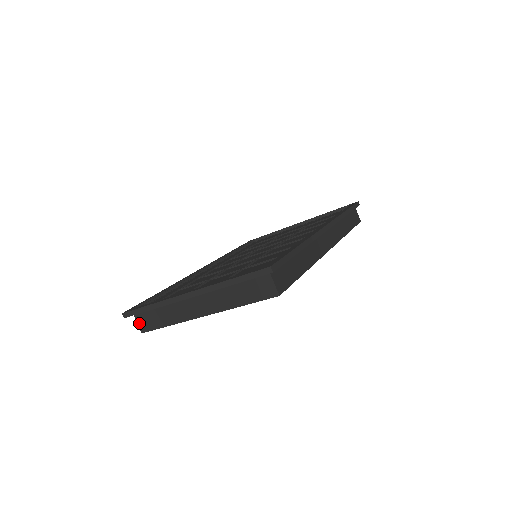
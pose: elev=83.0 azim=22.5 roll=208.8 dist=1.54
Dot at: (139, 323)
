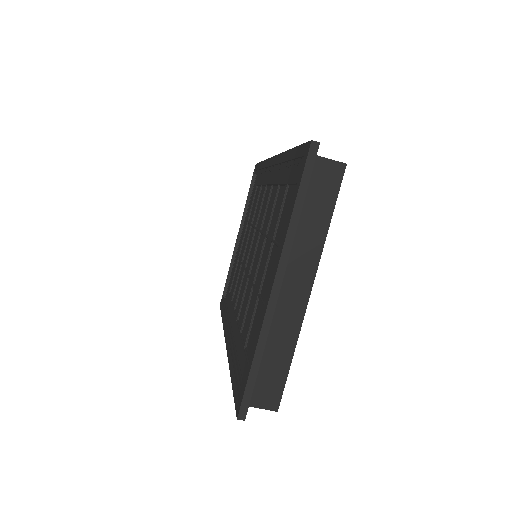
Dot at: (263, 405)
